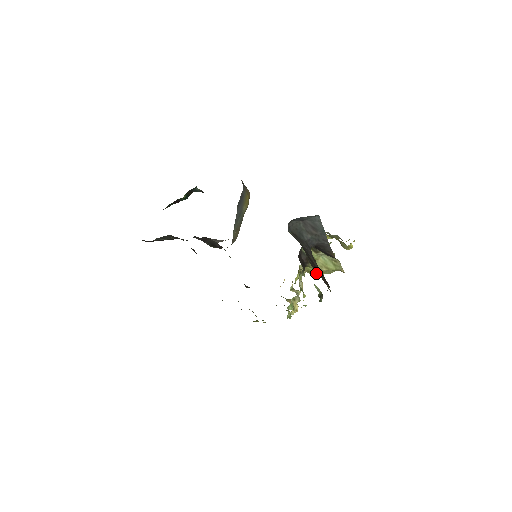
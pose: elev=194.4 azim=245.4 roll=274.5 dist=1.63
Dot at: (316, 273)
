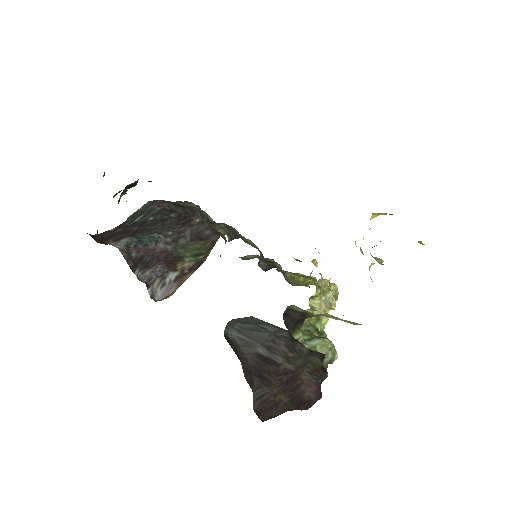
Dot at: occluded
